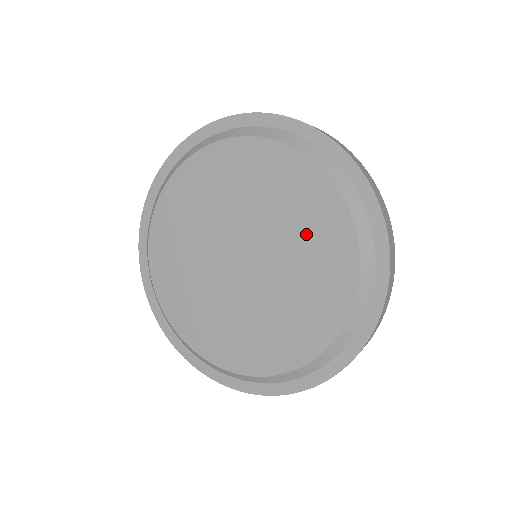
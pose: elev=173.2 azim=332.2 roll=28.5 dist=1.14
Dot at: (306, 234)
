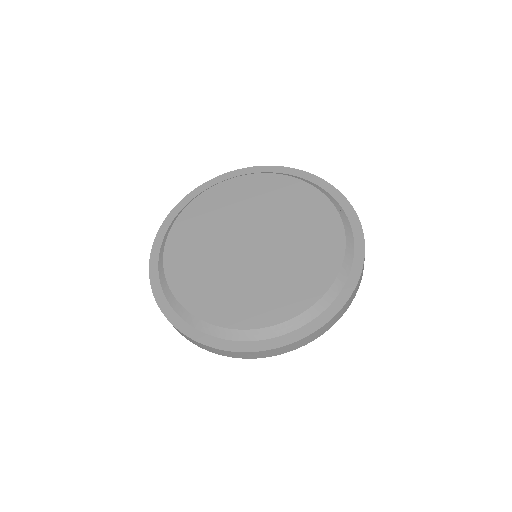
Dot at: (306, 226)
